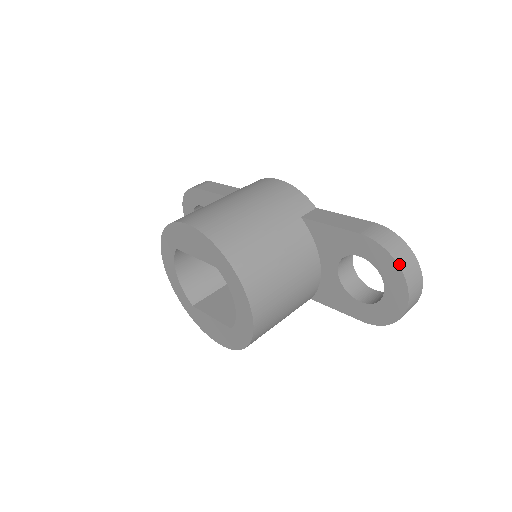
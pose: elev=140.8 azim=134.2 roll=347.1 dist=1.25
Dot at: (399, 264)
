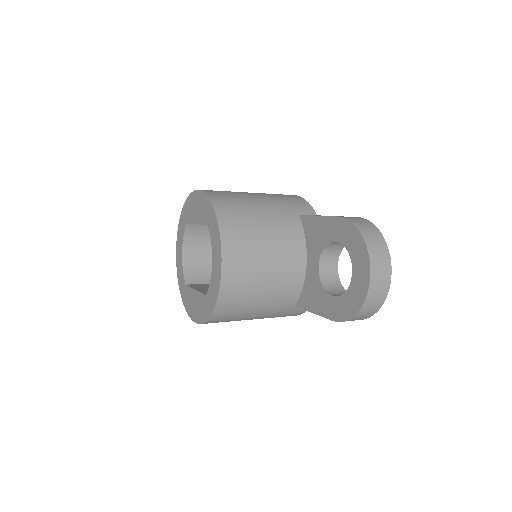
Dot at: (366, 241)
